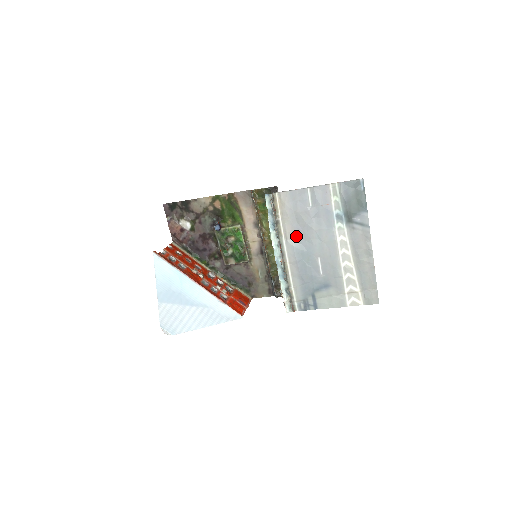
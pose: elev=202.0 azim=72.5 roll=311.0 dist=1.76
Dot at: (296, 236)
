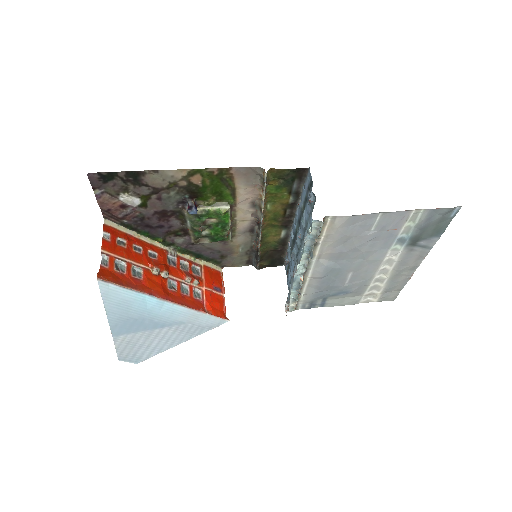
Dot at: (334, 256)
